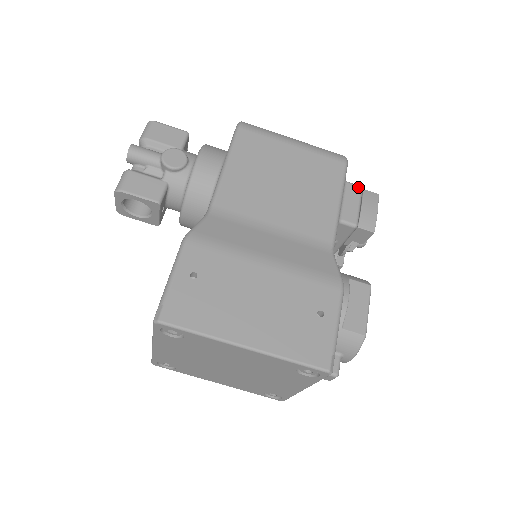
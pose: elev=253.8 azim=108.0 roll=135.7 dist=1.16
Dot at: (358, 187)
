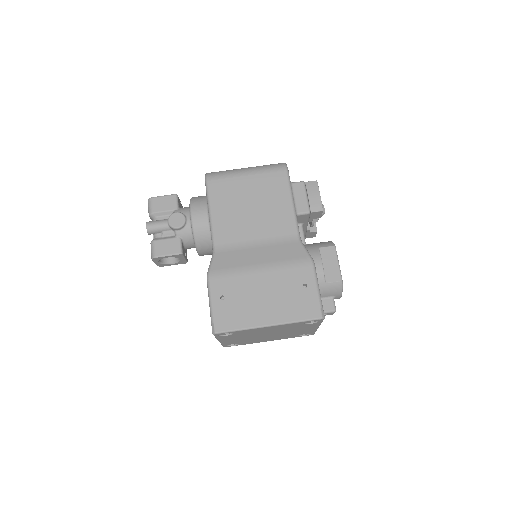
Dot at: (301, 183)
